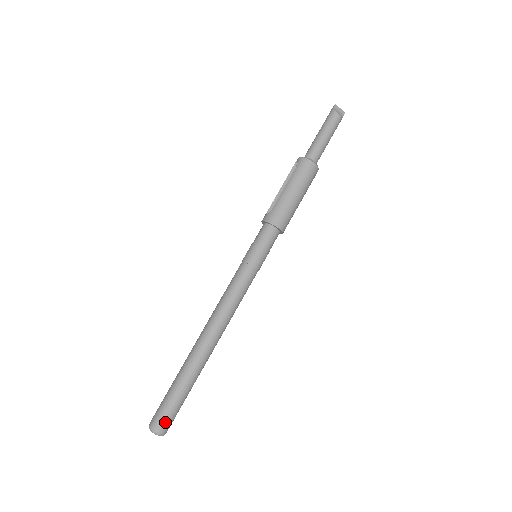
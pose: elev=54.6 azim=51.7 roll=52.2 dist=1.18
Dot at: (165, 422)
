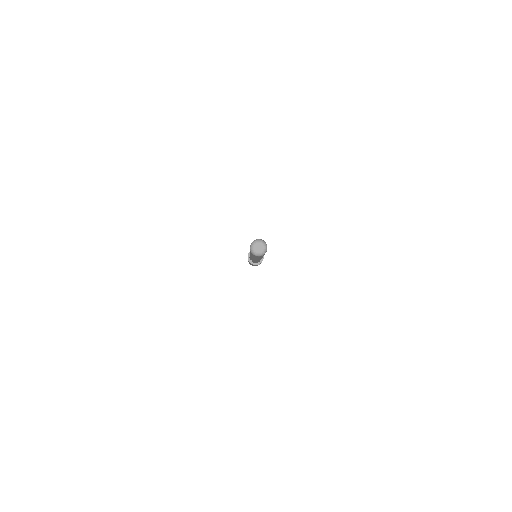
Dot at: occluded
